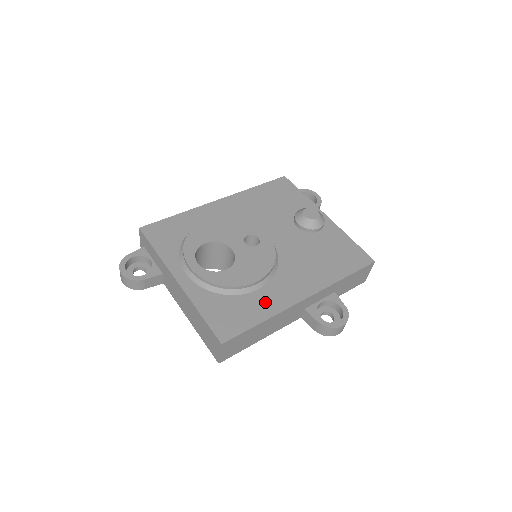
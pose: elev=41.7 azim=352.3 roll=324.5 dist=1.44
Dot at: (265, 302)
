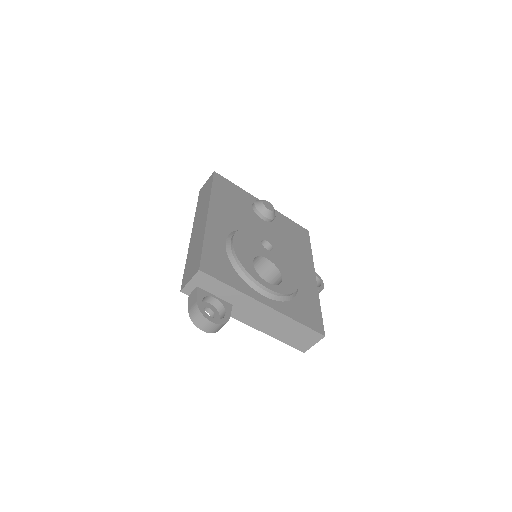
Dot at: (308, 291)
